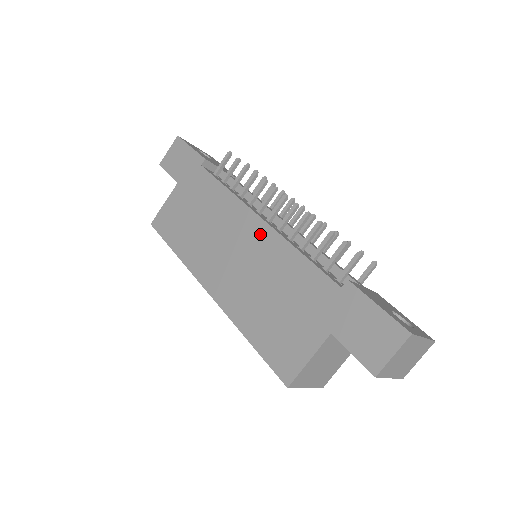
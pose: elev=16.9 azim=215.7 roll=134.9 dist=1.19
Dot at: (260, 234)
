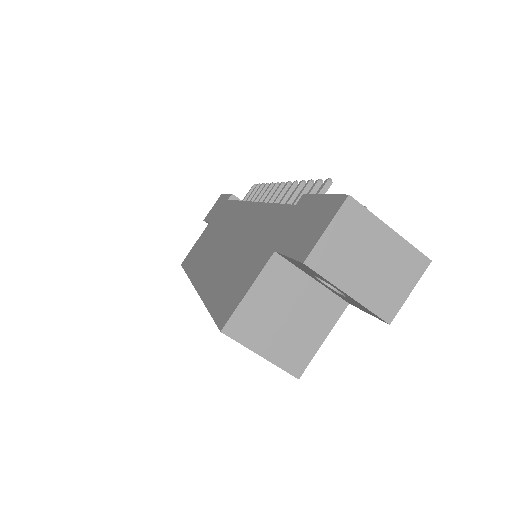
Dot at: (248, 213)
